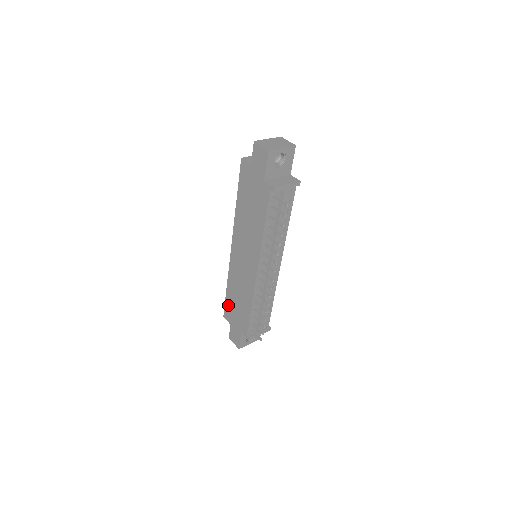
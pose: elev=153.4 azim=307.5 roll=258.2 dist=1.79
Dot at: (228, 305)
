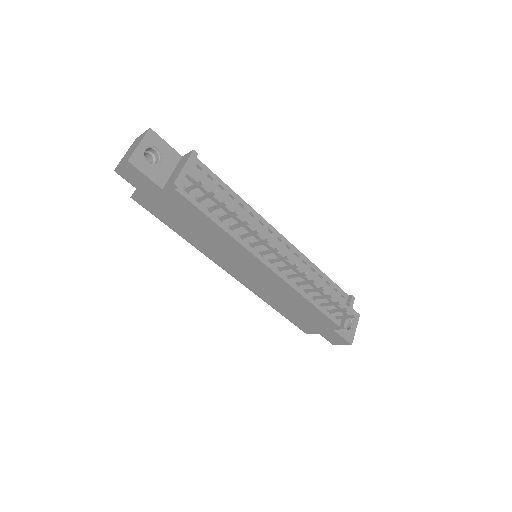
Dot at: (295, 321)
